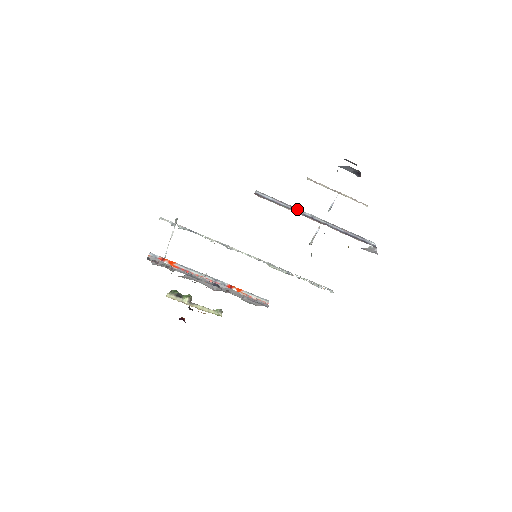
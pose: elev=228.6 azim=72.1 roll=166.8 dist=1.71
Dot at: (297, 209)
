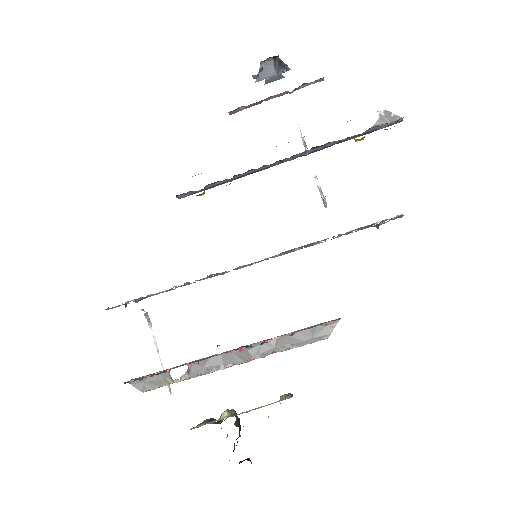
Dot at: occluded
